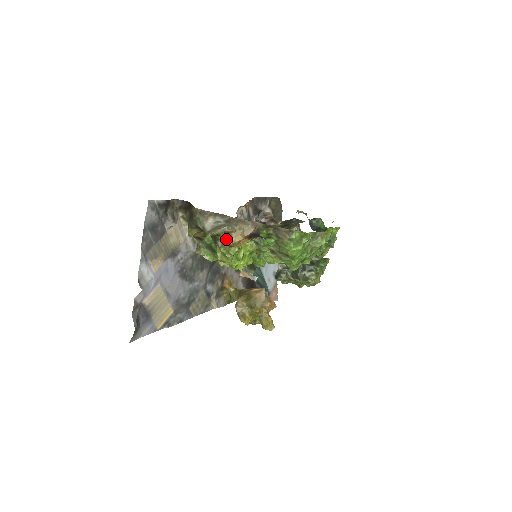
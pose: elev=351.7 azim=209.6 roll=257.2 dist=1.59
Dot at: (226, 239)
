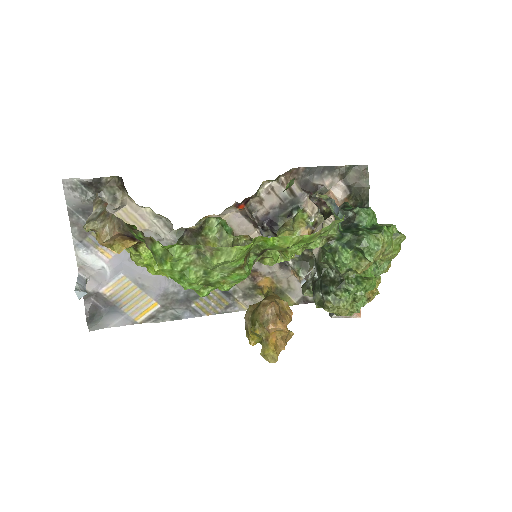
Dot at: occluded
